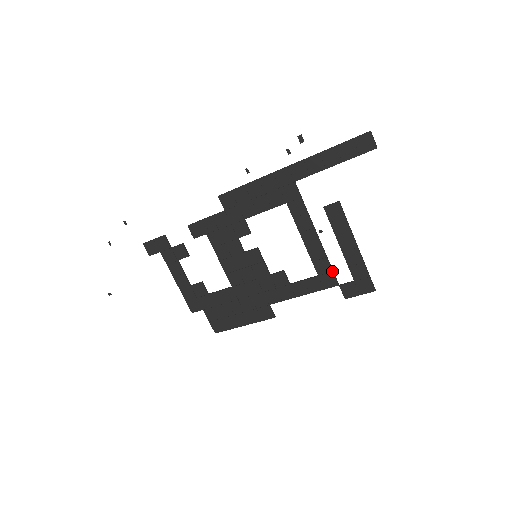
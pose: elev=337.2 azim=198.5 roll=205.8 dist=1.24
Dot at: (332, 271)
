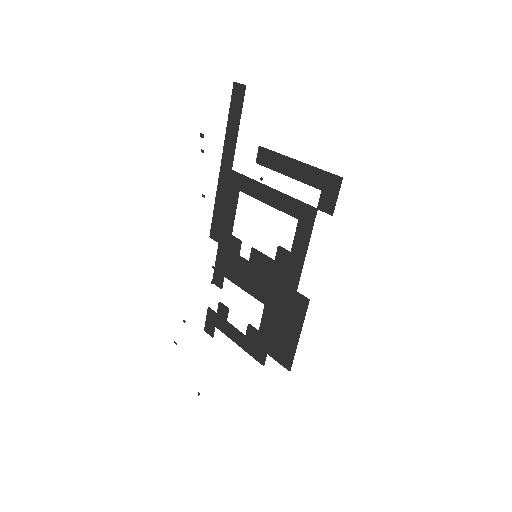
Dot at: (302, 203)
